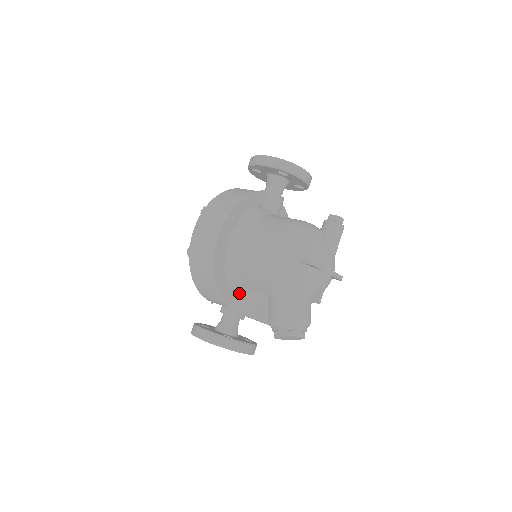
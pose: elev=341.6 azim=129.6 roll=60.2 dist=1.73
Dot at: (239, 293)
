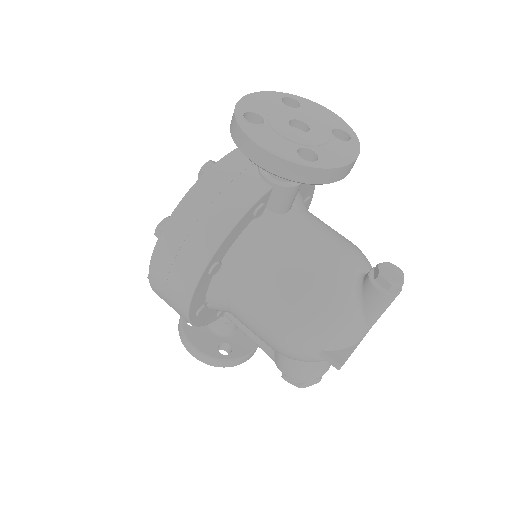
Dot at: occluded
